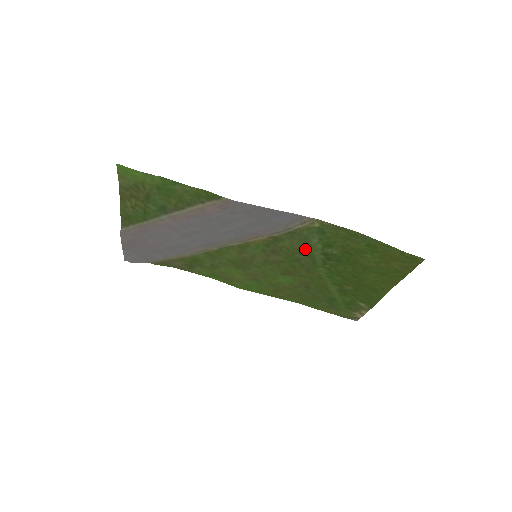
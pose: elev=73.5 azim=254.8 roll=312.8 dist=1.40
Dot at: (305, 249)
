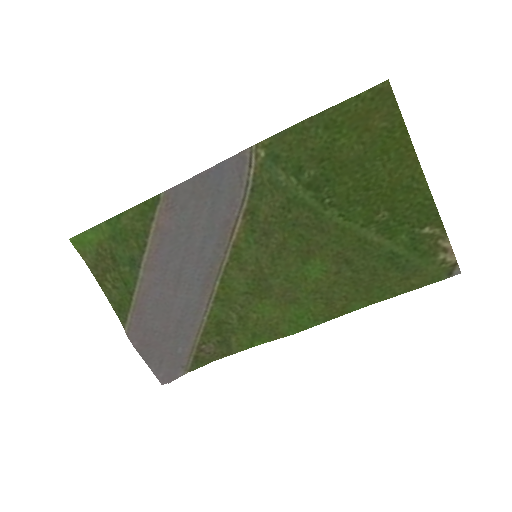
Dot at: (287, 200)
